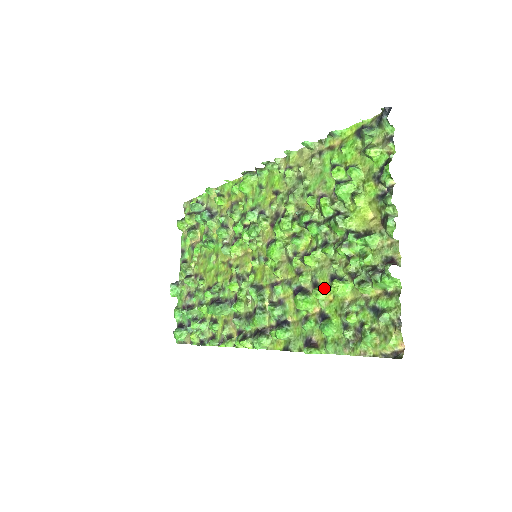
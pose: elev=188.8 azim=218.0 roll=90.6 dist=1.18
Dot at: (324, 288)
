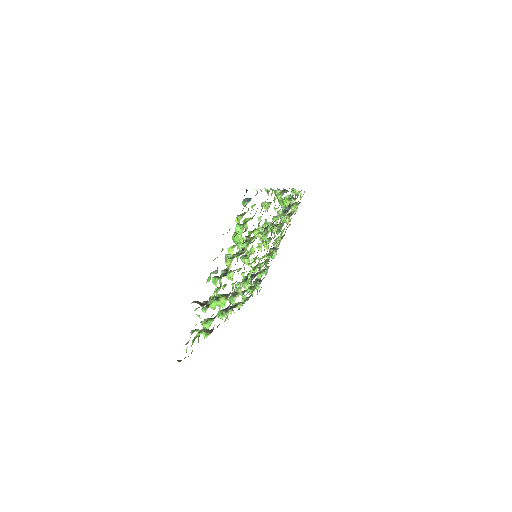
Dot at: (223, 299)
